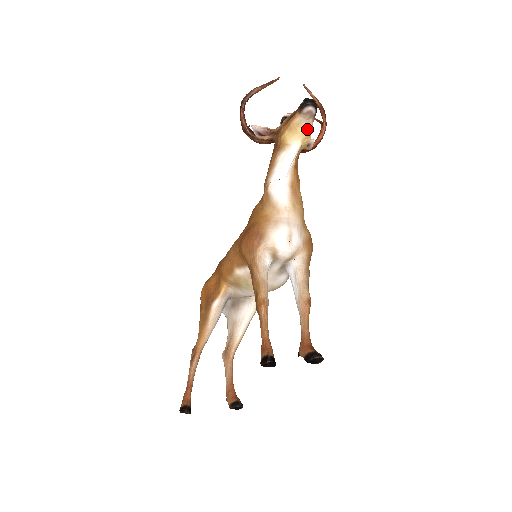
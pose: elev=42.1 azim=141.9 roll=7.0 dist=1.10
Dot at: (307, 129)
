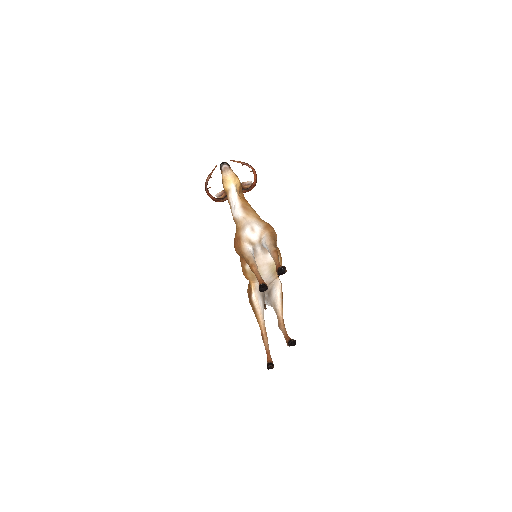
Dot at: (231, 176)
